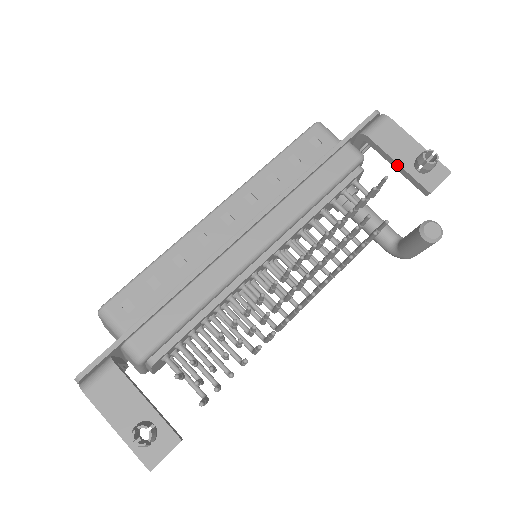
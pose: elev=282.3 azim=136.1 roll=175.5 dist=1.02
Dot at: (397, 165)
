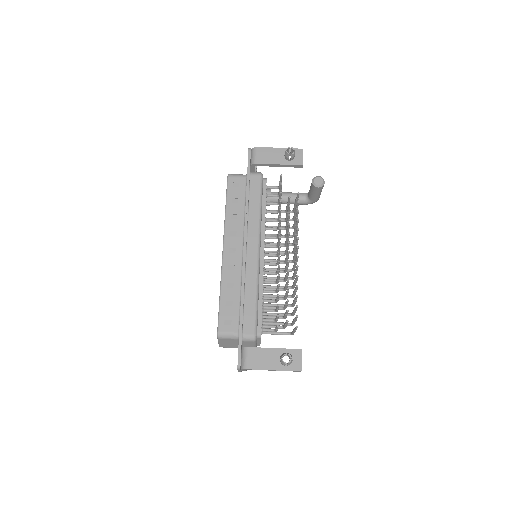
Dot at: (279, 165)
